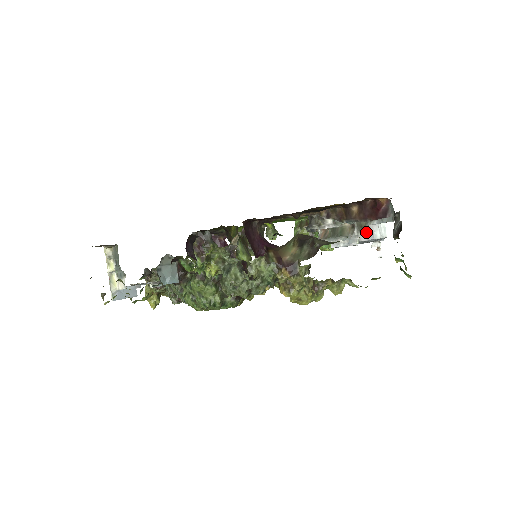
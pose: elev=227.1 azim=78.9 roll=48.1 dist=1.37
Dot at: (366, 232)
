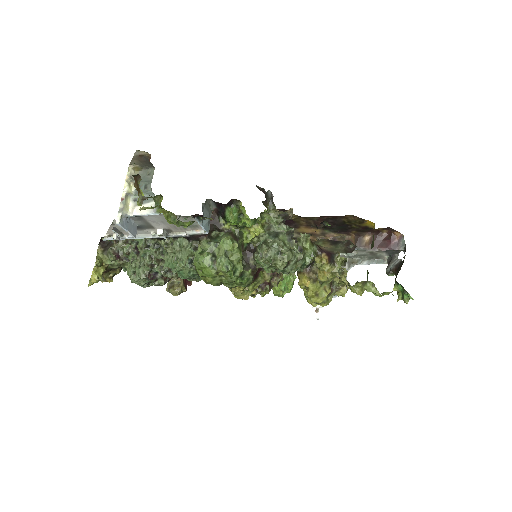
Dot at: occluded
